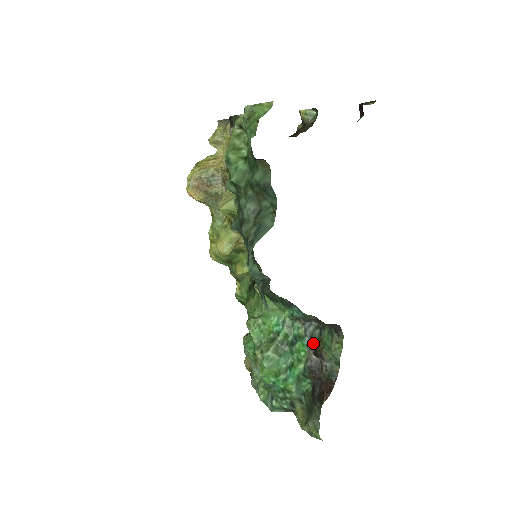
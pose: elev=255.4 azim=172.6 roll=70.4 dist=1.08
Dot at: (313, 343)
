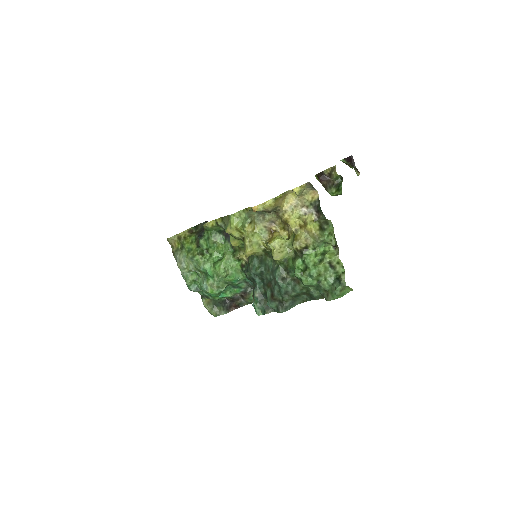
Dot at: (244, 293)
